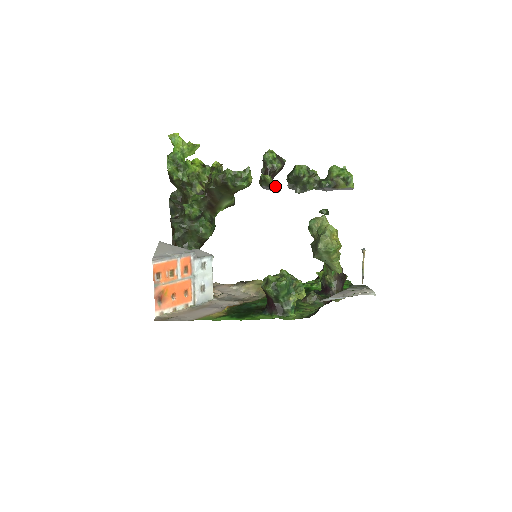
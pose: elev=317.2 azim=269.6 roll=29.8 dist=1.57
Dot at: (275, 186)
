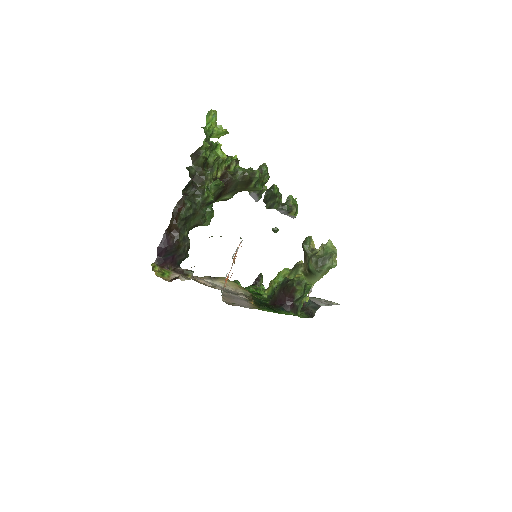
Dot at: (261, 196)
